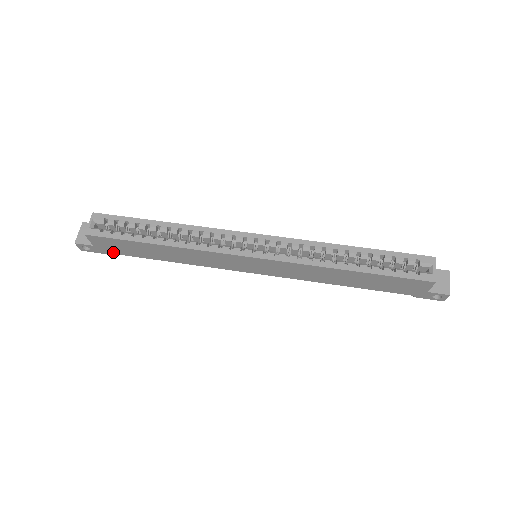
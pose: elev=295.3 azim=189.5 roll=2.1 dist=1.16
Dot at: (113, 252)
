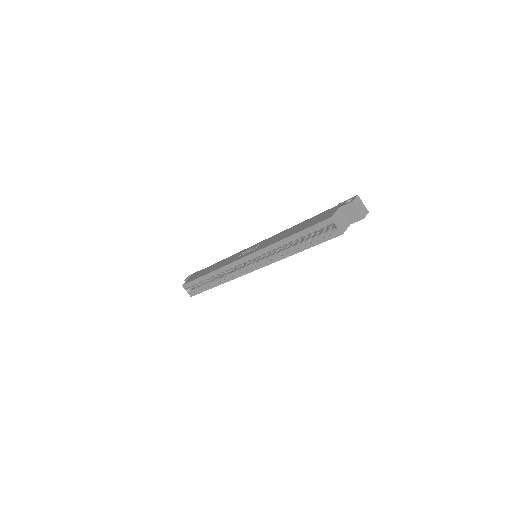
Dot at: occluded
